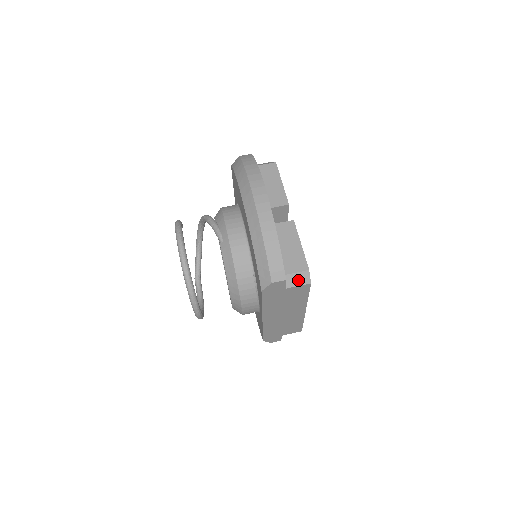
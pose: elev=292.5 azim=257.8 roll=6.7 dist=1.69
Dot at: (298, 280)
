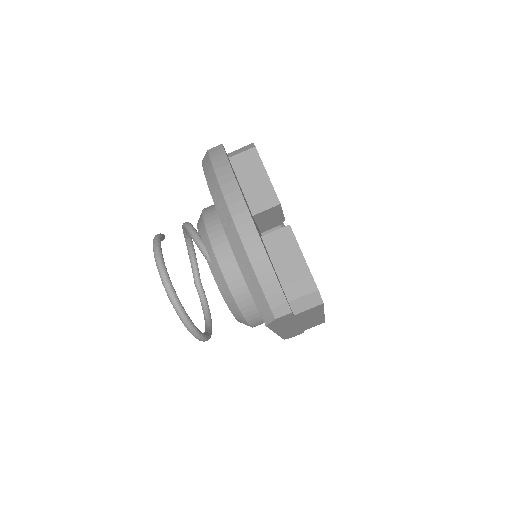
Dot at: (307, 303)
